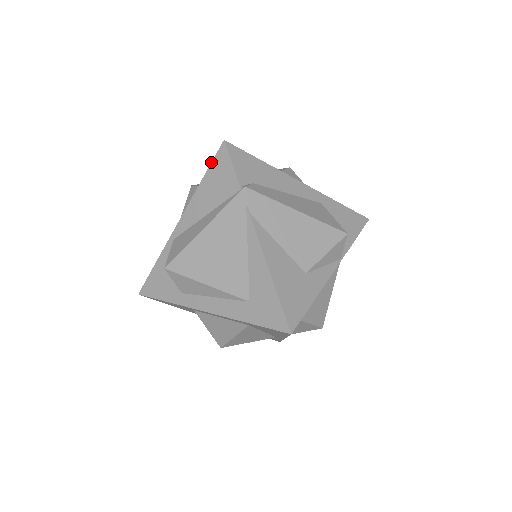
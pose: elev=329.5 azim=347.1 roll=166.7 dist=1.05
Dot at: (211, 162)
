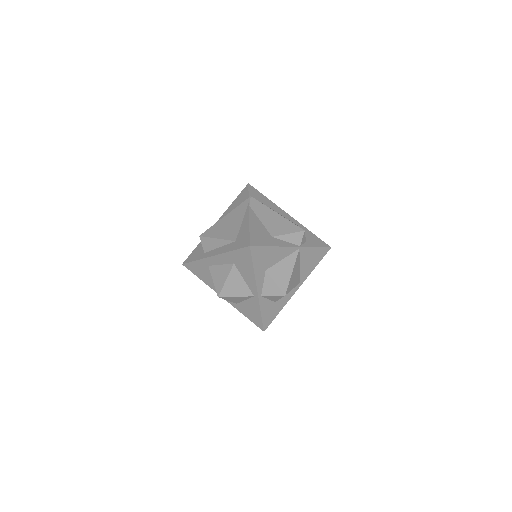
Dot at: (240, 193)
